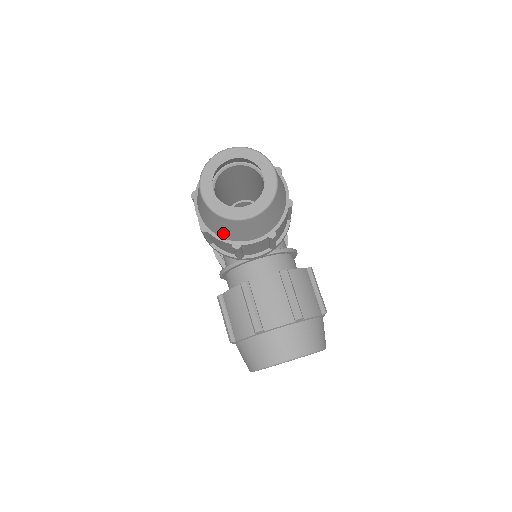
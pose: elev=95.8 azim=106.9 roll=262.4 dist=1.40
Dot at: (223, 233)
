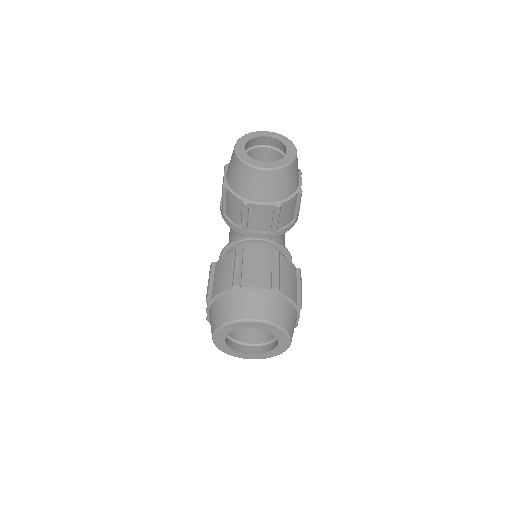
Dot at: (239, 187)
